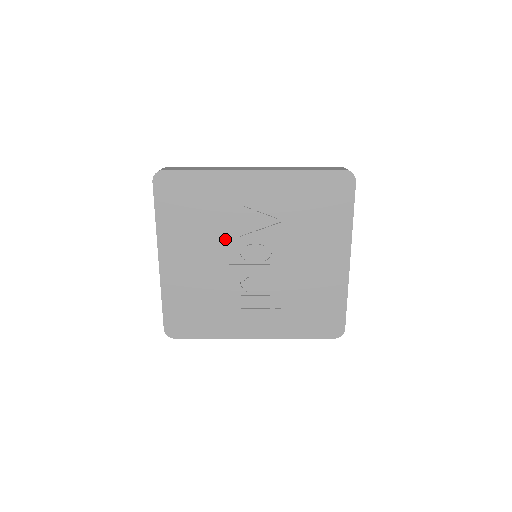
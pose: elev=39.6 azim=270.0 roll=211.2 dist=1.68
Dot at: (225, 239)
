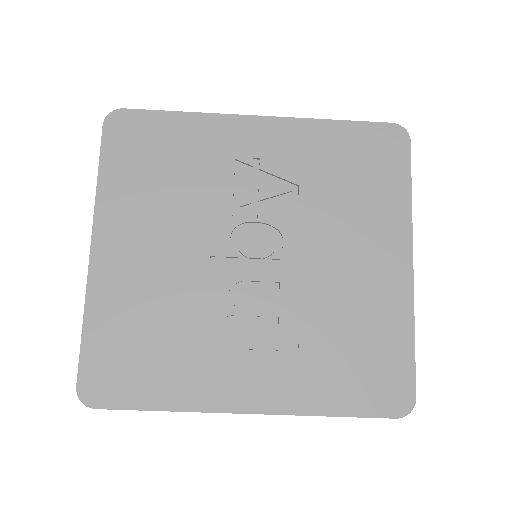
Dot at: (207, 219)
